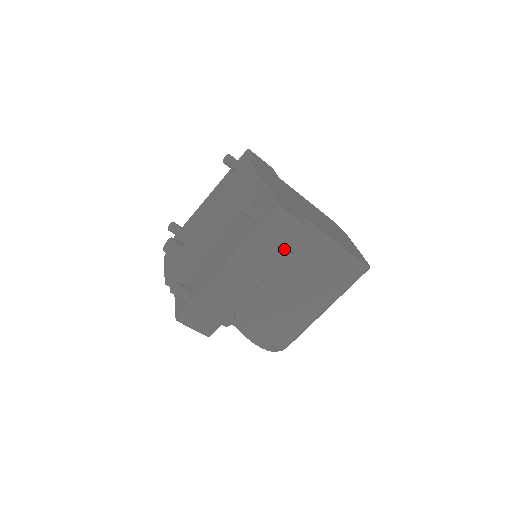
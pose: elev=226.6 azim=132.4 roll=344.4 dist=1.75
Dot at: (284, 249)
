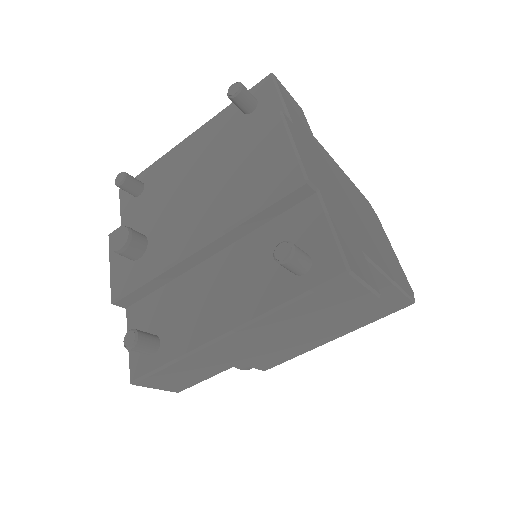
Dot at: (329, 315)
